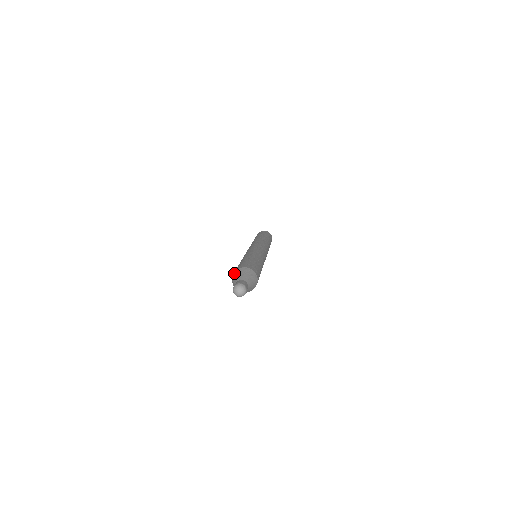
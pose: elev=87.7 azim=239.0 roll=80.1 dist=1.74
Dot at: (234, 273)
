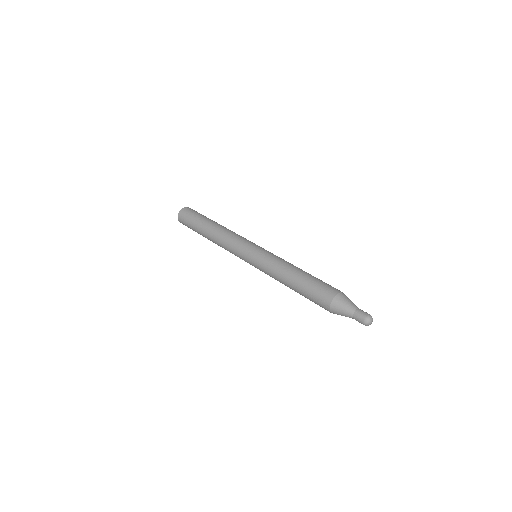
Dot at: (341, 295)
